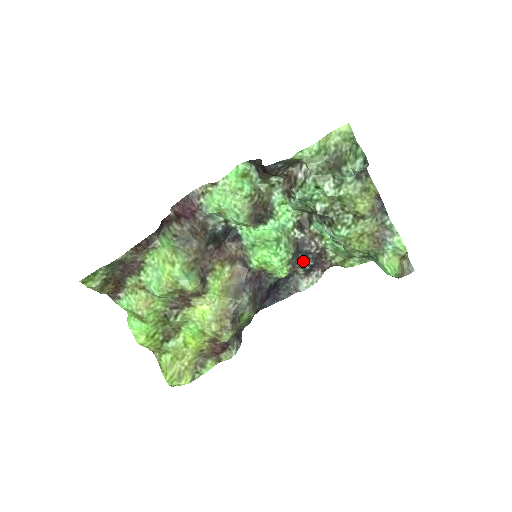
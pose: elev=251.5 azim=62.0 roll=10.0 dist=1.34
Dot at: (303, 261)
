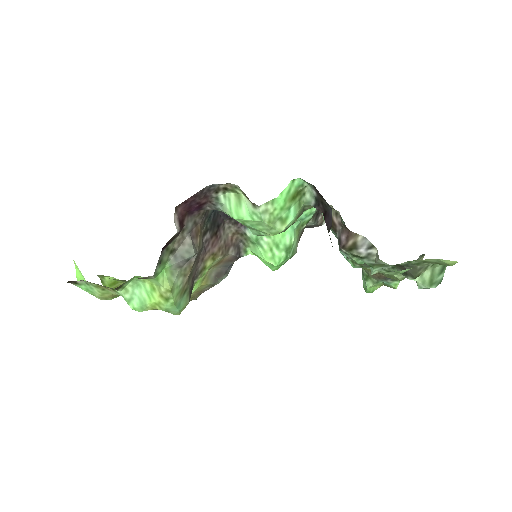
Dot at: occluded
